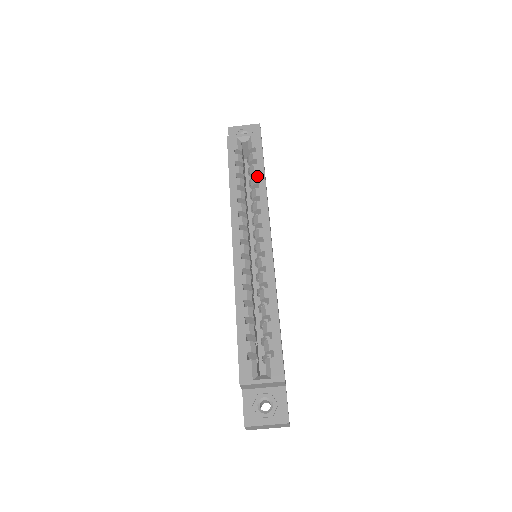
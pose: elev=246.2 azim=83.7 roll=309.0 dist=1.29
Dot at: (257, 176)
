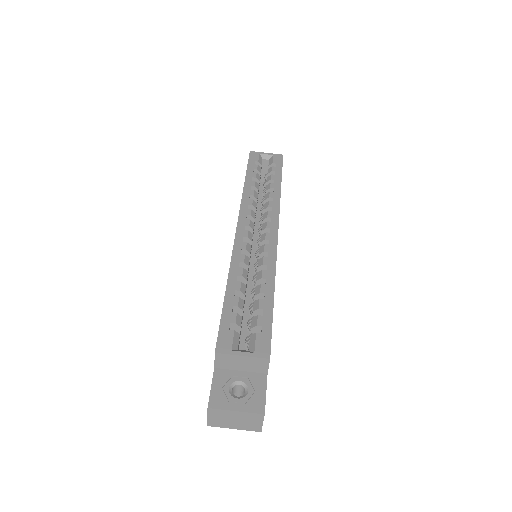
Dot at: (273, 183)
